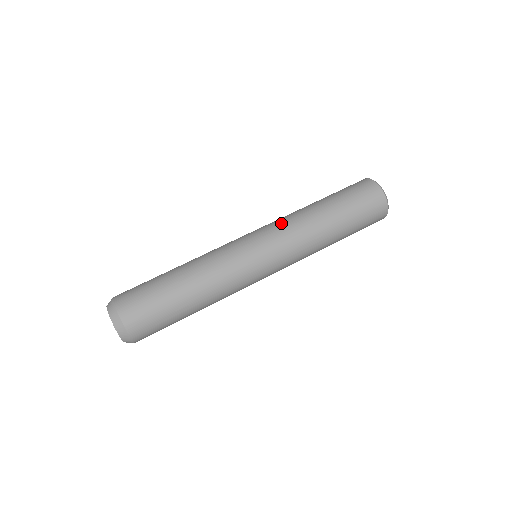
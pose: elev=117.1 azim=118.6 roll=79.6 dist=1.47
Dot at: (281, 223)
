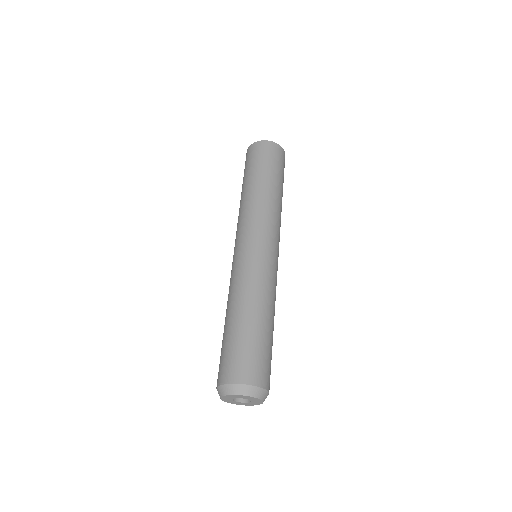
Dot at: (255, 216)
